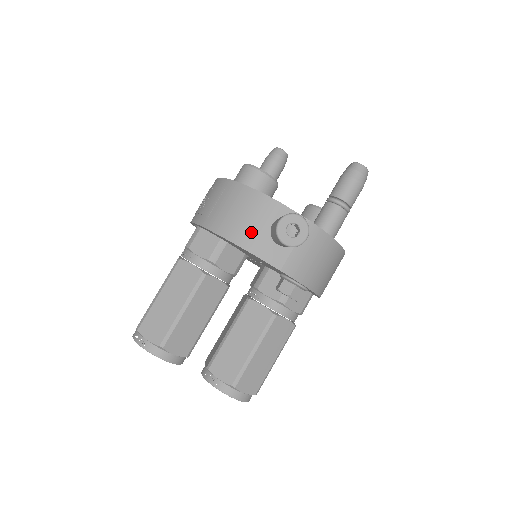
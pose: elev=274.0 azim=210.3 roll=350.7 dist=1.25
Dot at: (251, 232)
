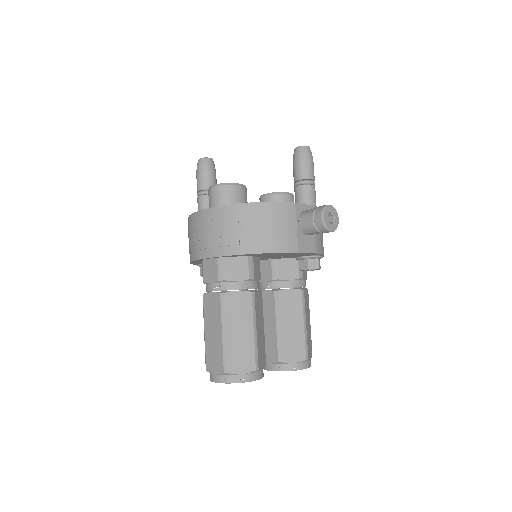
Dot at: (288, 237)
